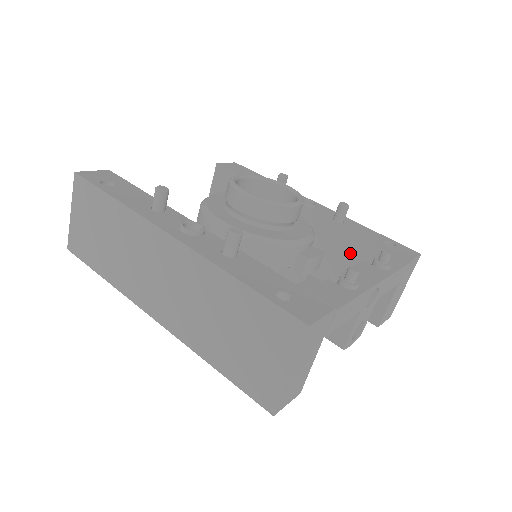
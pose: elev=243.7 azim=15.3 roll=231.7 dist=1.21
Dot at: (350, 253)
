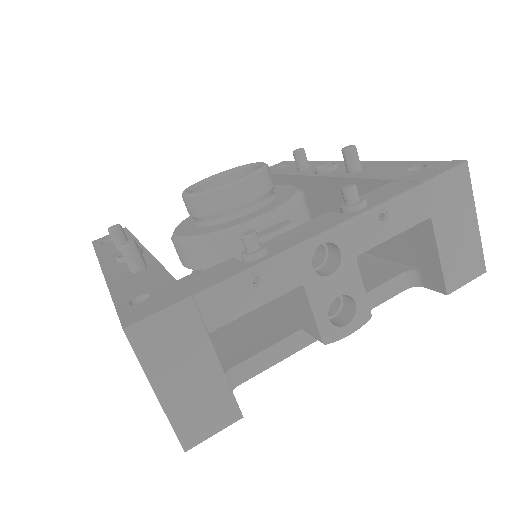
Dot at: occluded
